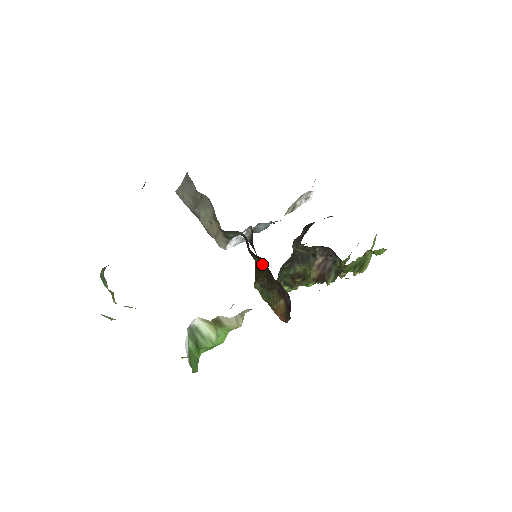
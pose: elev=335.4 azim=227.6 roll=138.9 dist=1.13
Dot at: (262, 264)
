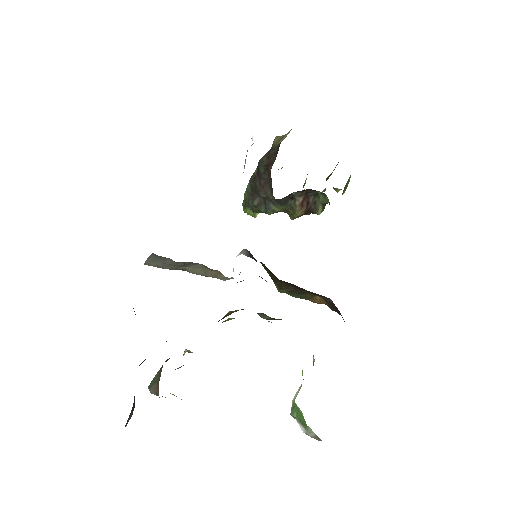
Dot at: (284, 282)
